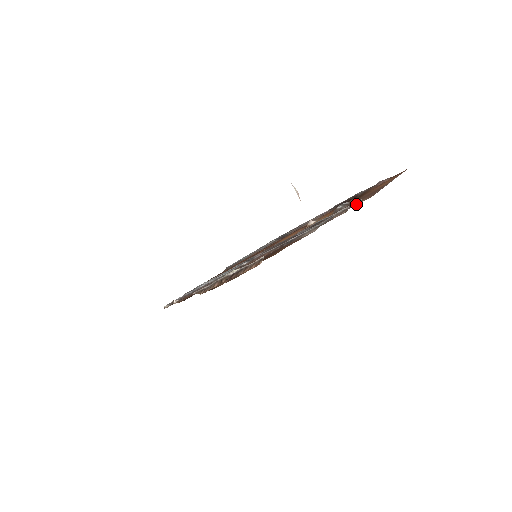
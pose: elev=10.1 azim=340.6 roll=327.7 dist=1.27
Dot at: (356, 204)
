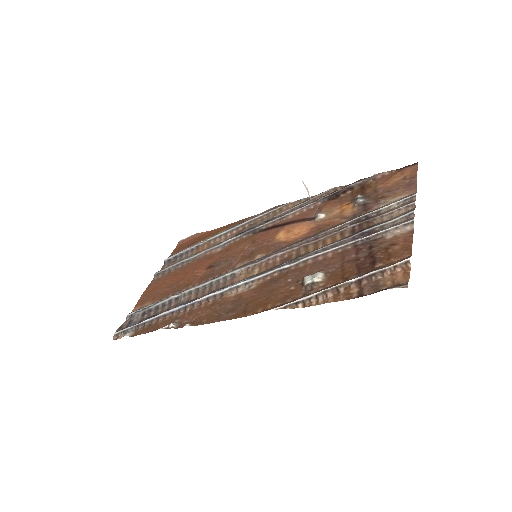
Dot at: (412, 199)
